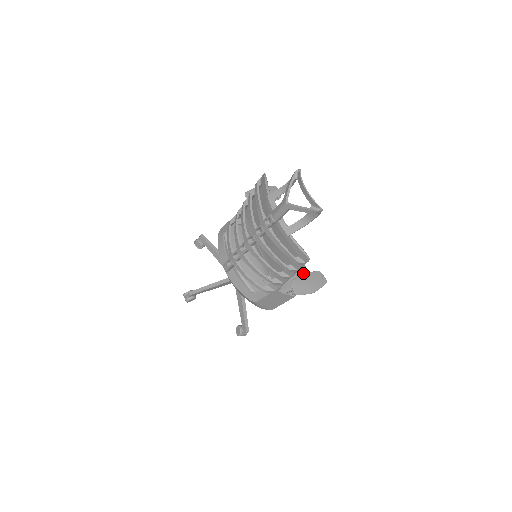
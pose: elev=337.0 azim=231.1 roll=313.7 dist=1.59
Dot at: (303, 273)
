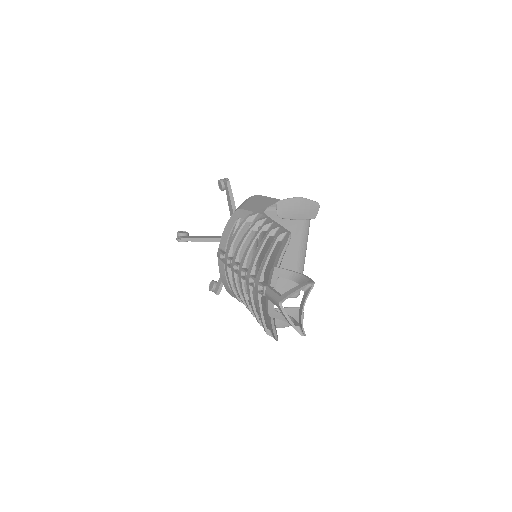
Dot at: (294, 285)
